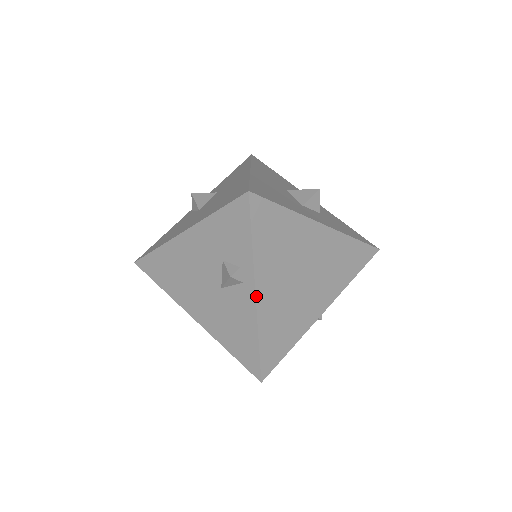
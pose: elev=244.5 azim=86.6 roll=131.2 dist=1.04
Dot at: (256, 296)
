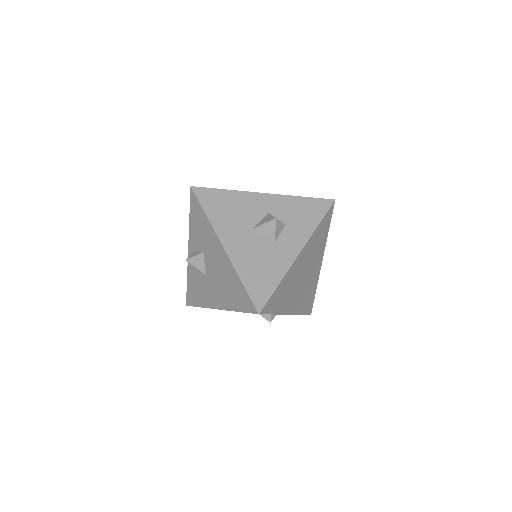
Dot at: (289, 314)
